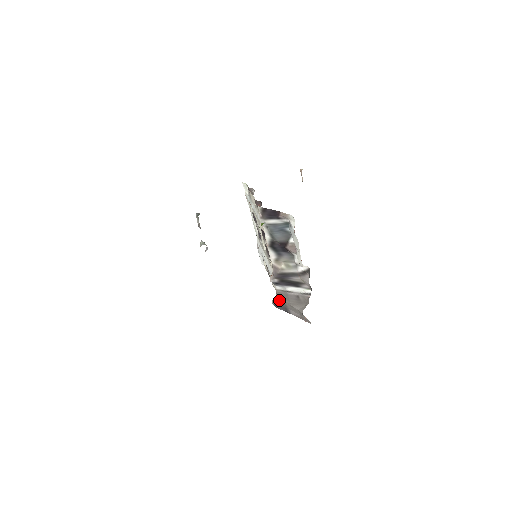
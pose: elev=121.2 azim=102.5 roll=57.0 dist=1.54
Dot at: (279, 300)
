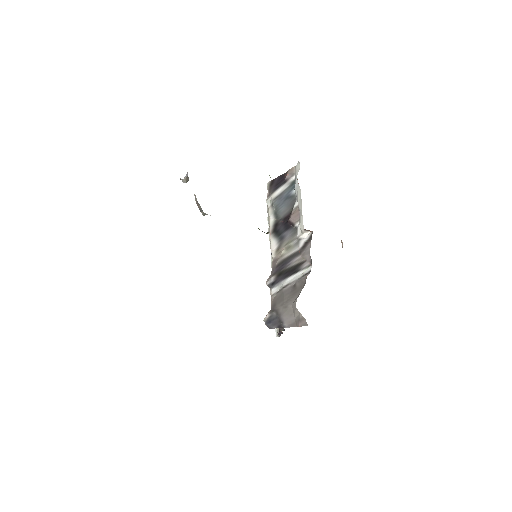
Dot at: (273, 311)
